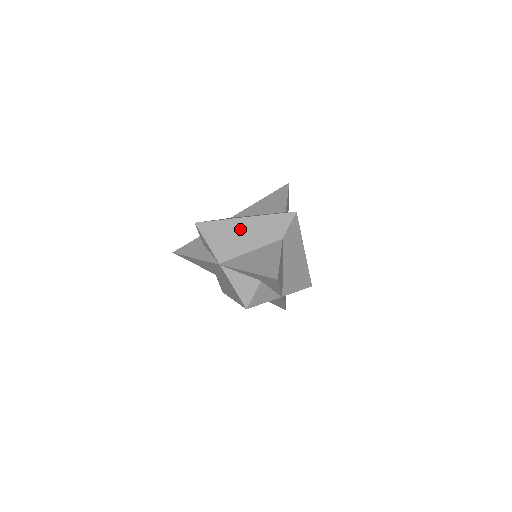
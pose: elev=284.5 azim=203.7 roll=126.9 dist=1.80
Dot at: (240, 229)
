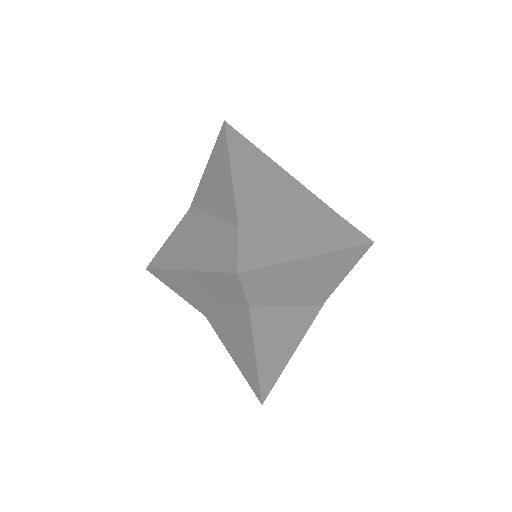
Dot at: (192, 285)
